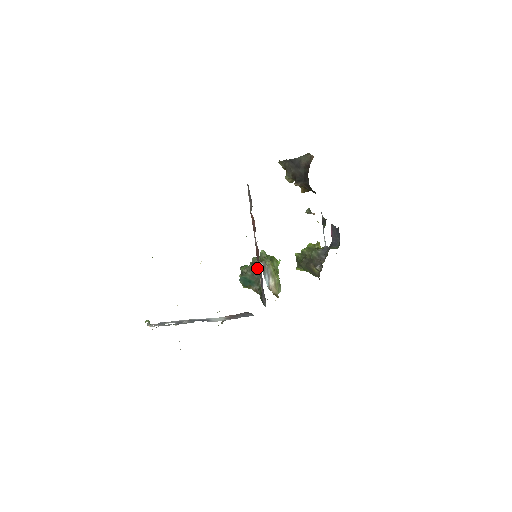
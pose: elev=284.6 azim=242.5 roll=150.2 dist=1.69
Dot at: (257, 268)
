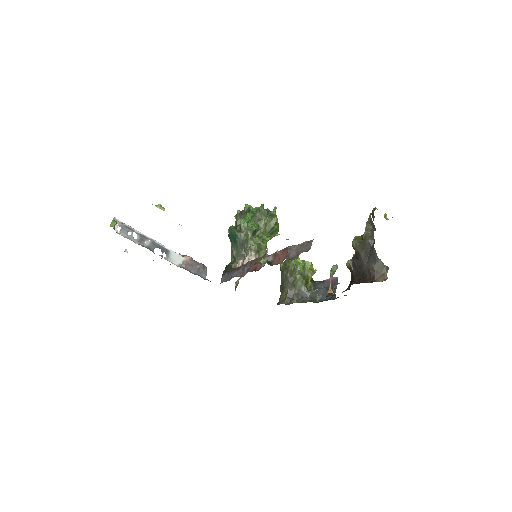
Dot at: (248, 254)
